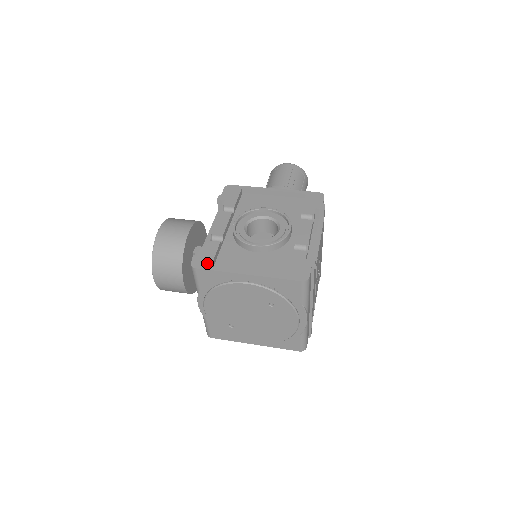
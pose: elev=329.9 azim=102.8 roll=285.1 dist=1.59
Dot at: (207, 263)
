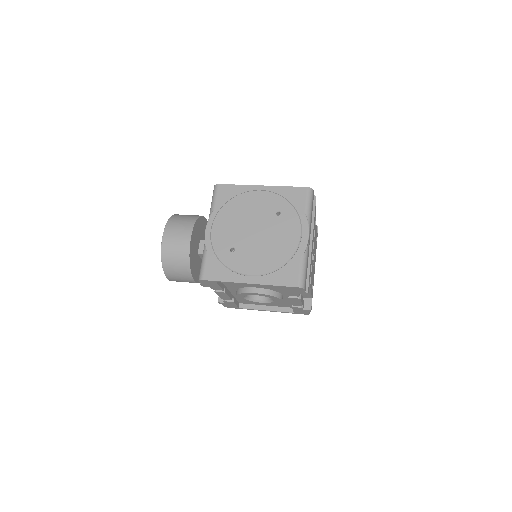
Dot at: occluded
